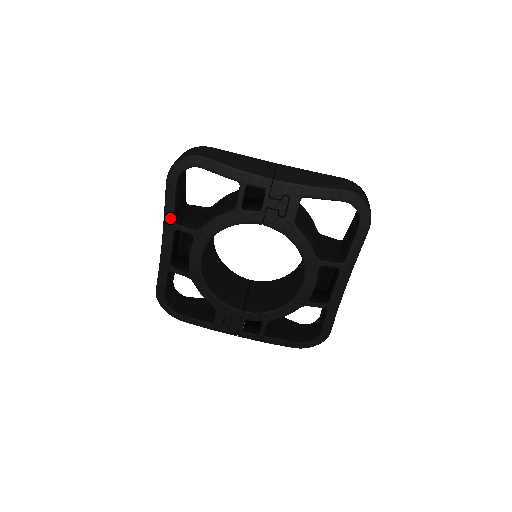
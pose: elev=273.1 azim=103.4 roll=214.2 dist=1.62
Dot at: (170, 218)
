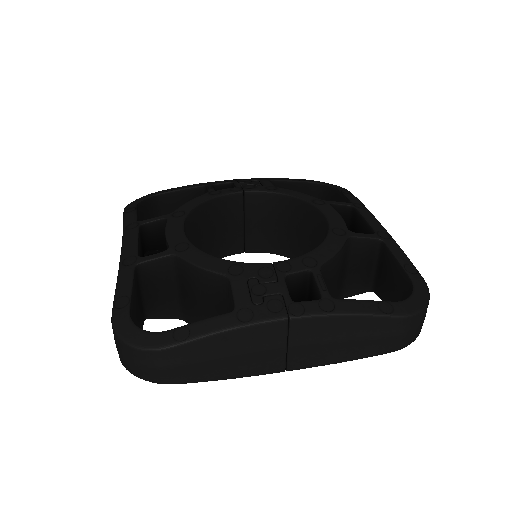
Dot at: (132, 221)
